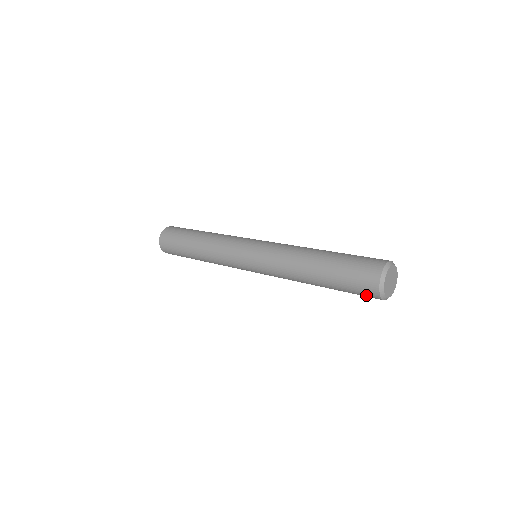
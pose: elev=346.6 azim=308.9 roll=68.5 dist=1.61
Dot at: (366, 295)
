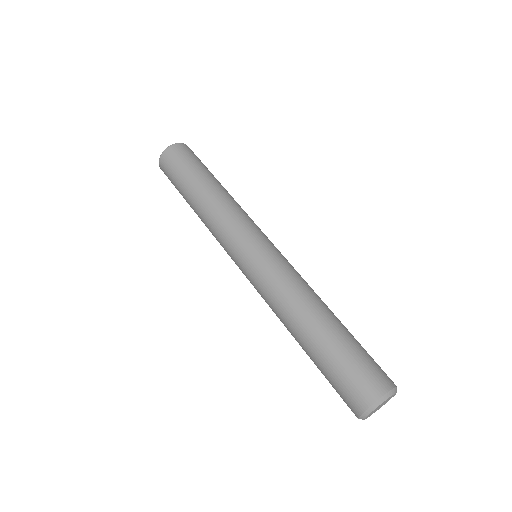
Dot at: occluded
